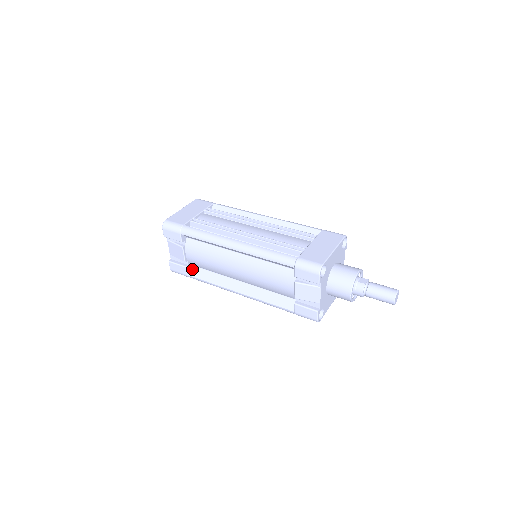
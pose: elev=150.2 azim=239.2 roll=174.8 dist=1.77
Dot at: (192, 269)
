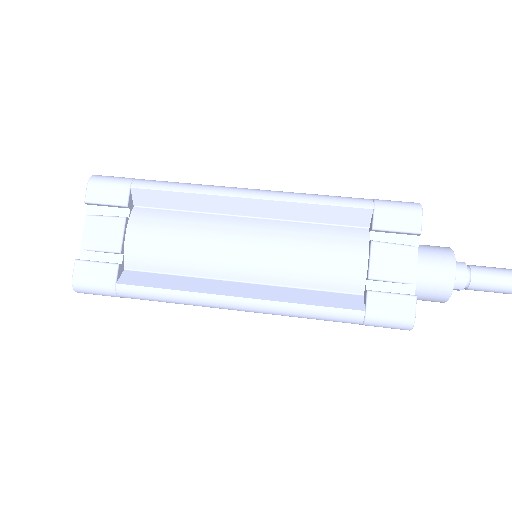
Dot at: (127, 274)
